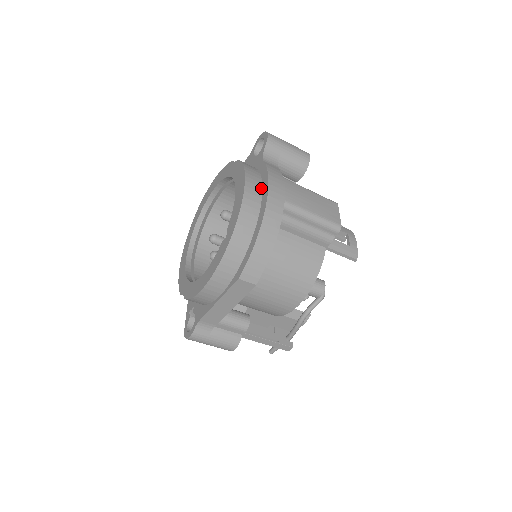
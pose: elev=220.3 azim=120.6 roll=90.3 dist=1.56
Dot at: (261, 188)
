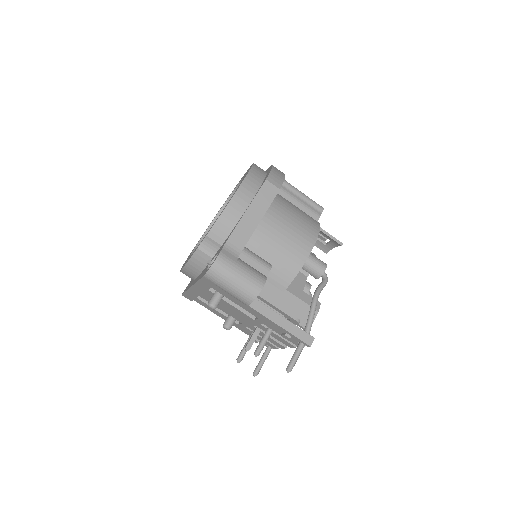
Dot at: occluded
